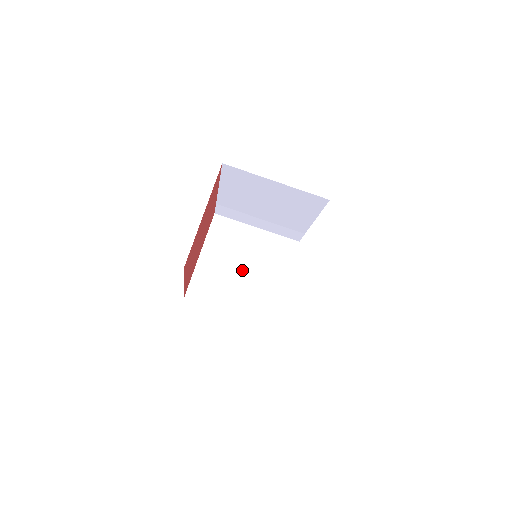
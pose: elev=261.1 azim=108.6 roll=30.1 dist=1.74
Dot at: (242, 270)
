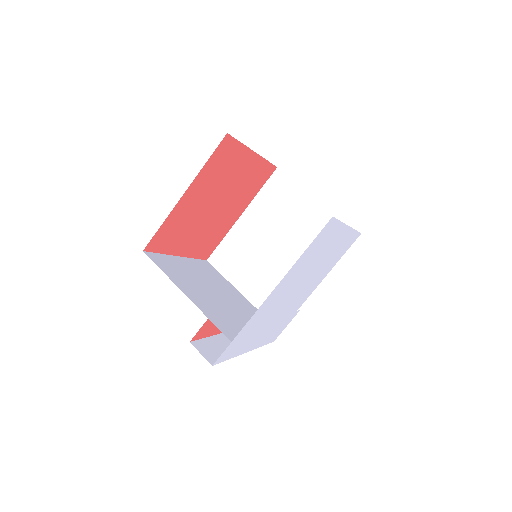
Dot at: (214, 293)
